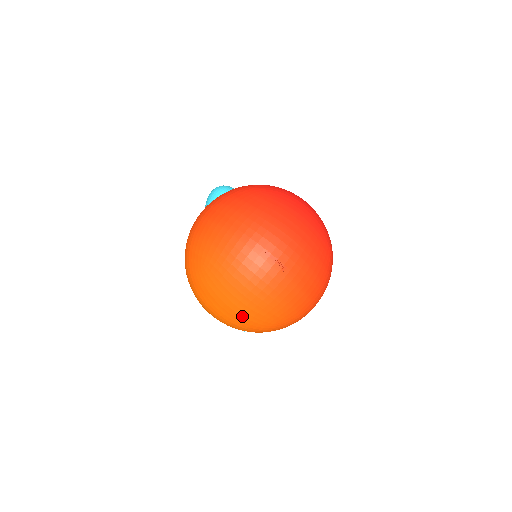
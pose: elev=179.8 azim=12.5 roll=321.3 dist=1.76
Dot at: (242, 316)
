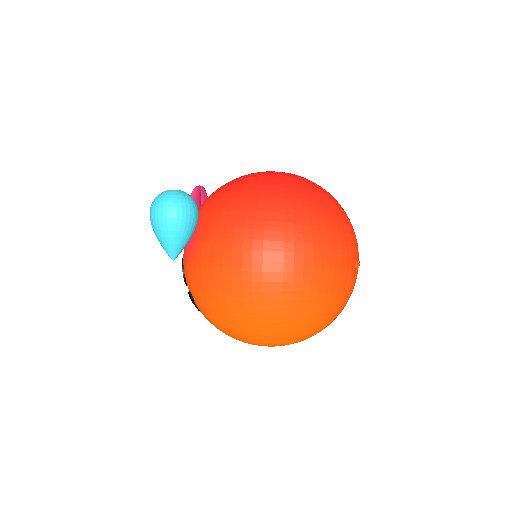
Dot at: occluded
